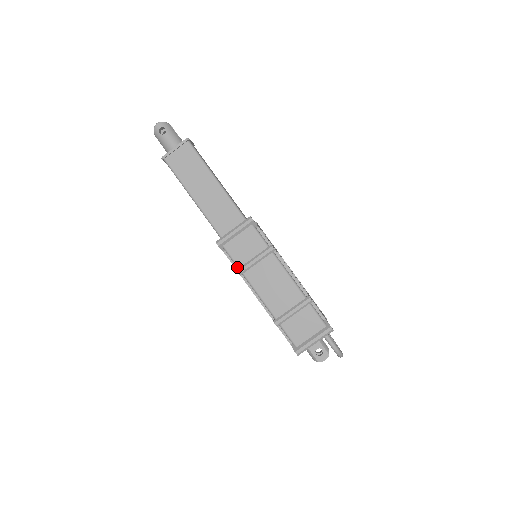
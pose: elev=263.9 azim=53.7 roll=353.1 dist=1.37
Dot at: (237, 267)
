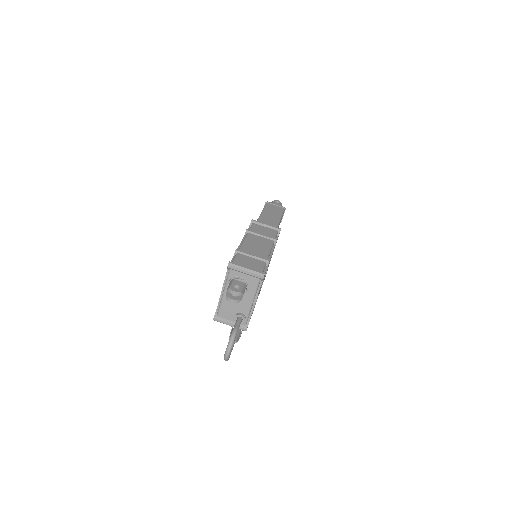
Dot at: (249, 230)
